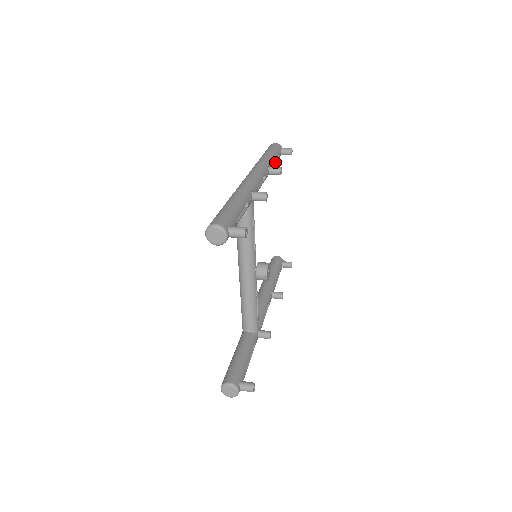
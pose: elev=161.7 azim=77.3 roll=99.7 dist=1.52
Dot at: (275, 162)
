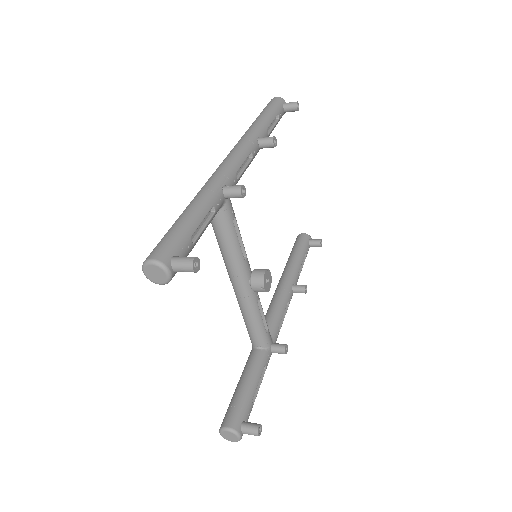
Dot at: (273, 126)
